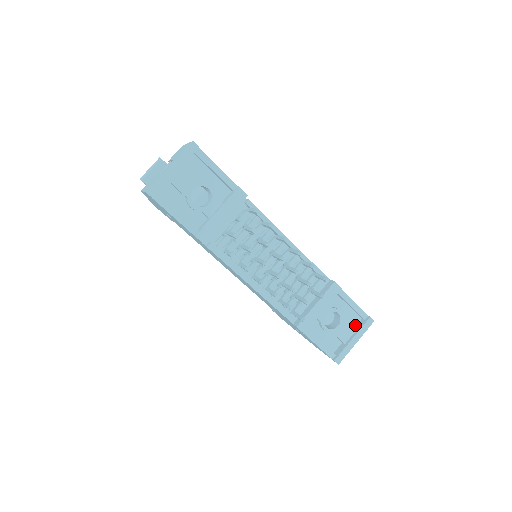
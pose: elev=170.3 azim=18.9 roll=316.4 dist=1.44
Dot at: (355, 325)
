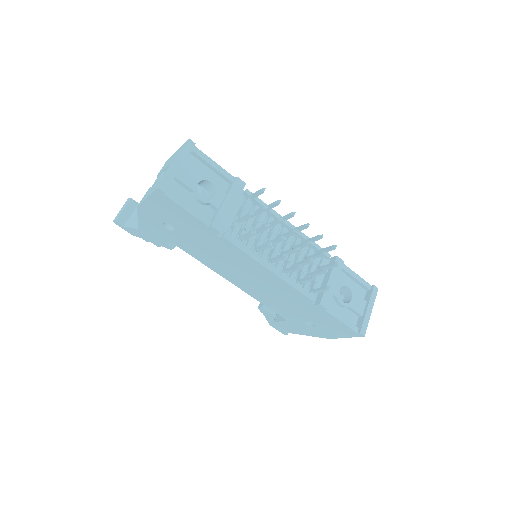
Dot at: (363, 298)
